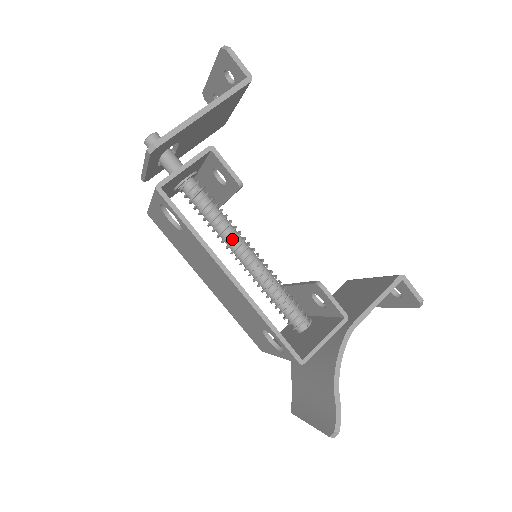
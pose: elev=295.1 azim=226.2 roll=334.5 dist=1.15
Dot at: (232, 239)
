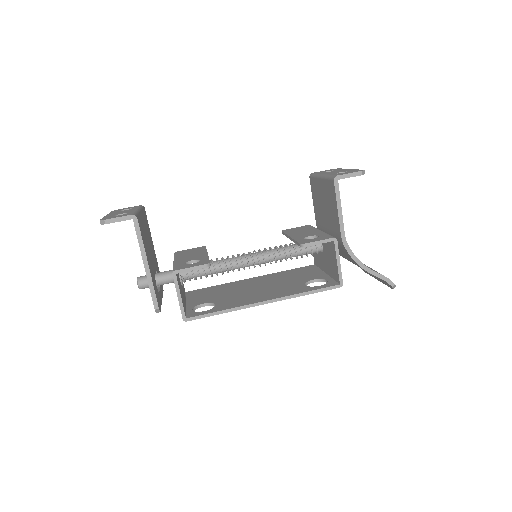
Dot at: (236, 267)
